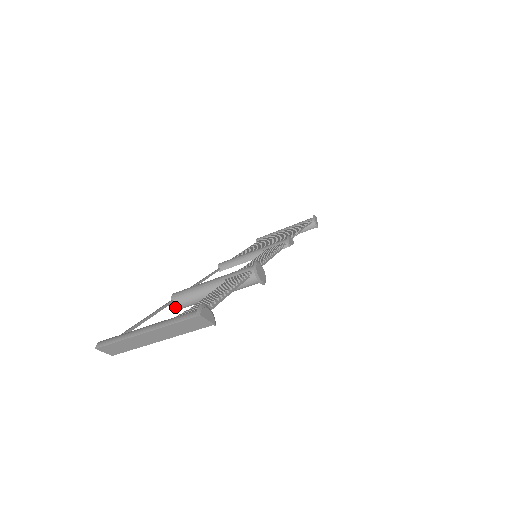
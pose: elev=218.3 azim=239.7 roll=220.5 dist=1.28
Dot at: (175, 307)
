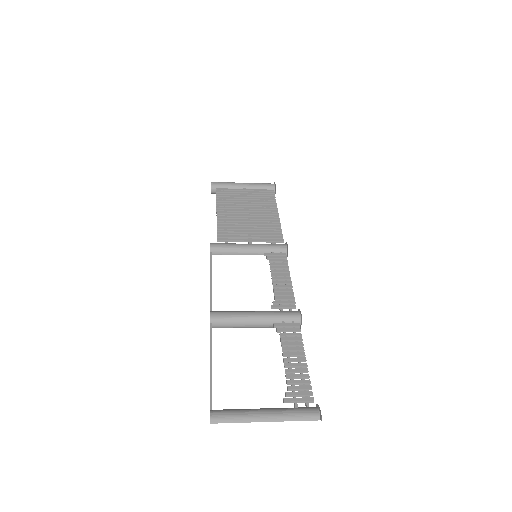
Dot at: occluded
